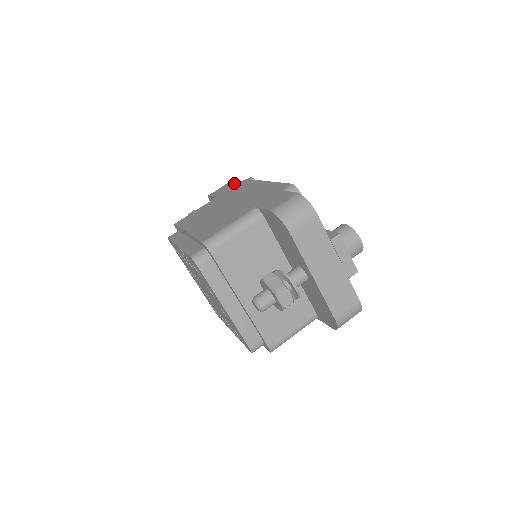
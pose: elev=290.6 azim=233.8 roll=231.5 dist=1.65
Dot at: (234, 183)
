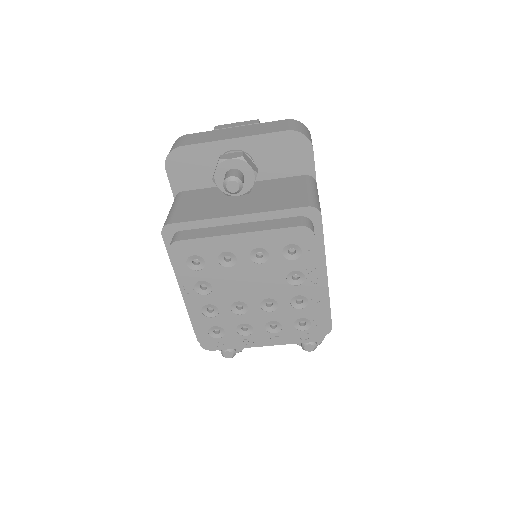
Dot at: occluded
